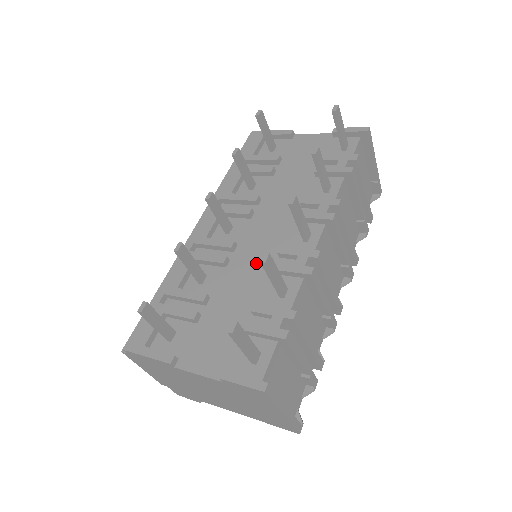
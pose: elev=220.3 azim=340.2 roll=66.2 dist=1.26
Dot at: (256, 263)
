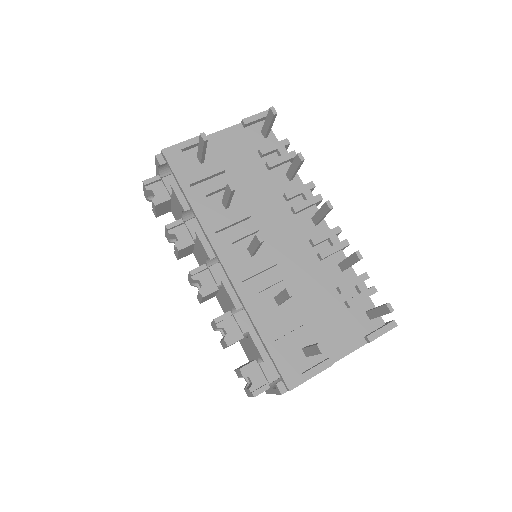
Dot at: (302, 261)
